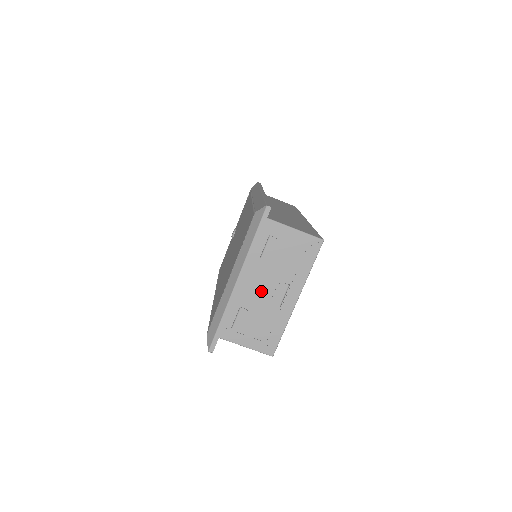
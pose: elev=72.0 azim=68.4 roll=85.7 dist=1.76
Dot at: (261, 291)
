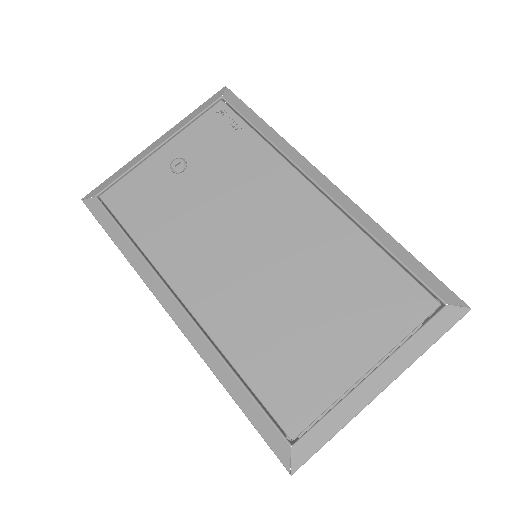
Dot at: occluded
